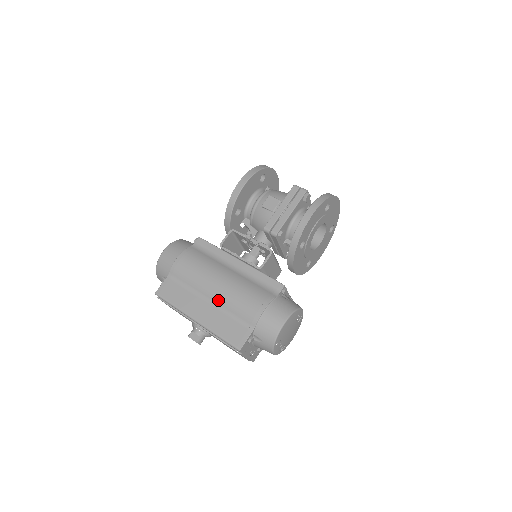
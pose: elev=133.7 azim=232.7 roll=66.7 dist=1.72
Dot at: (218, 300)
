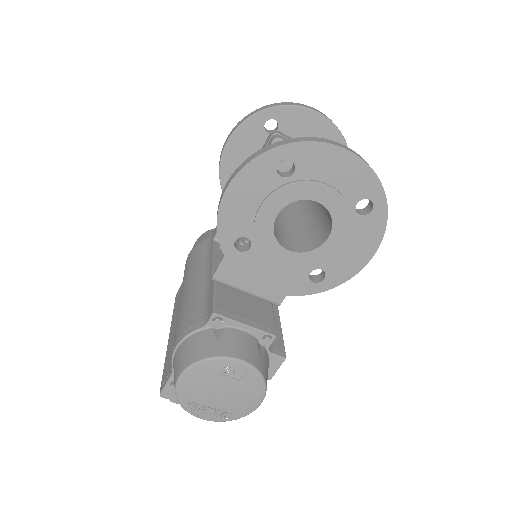
Dot at: occluded
